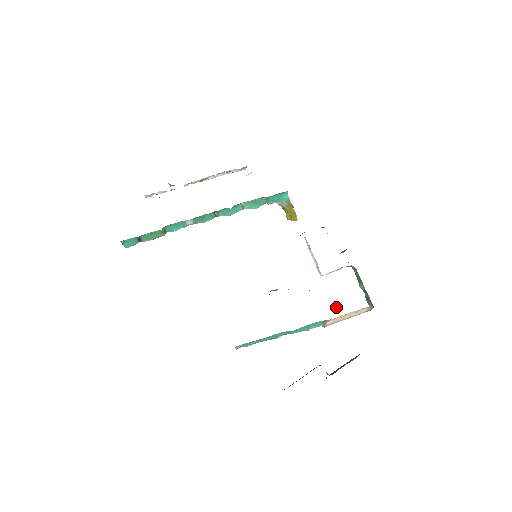
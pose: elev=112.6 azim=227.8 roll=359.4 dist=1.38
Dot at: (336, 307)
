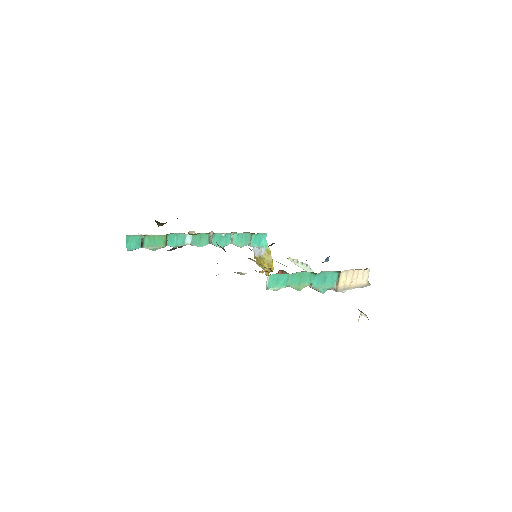
Dot at: occluded
